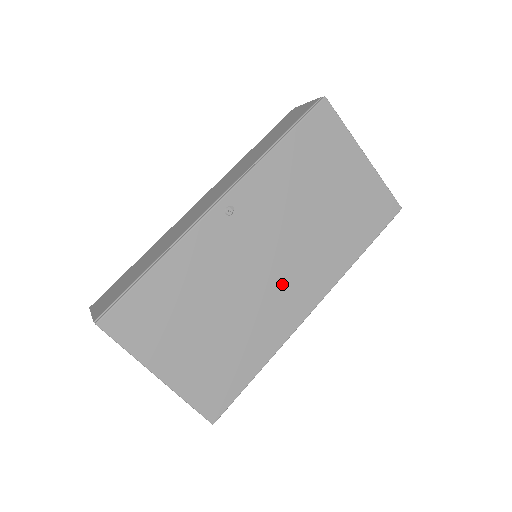
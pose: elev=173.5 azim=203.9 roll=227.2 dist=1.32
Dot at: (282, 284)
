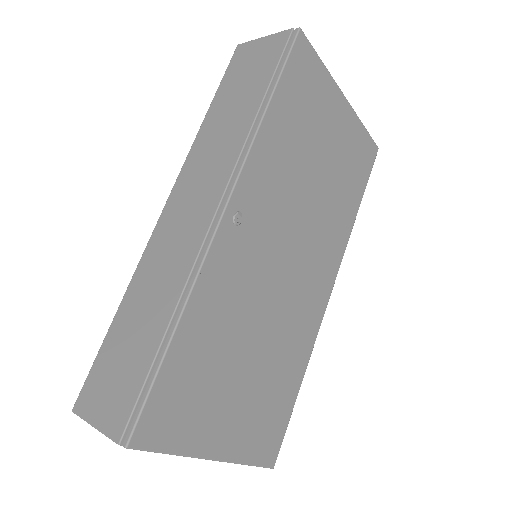
Dot at: (302, 282)
